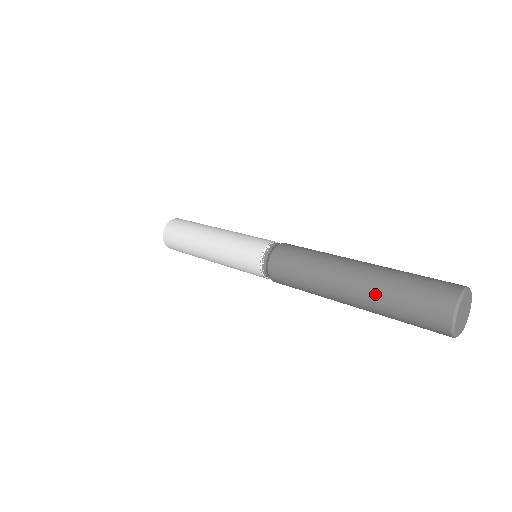
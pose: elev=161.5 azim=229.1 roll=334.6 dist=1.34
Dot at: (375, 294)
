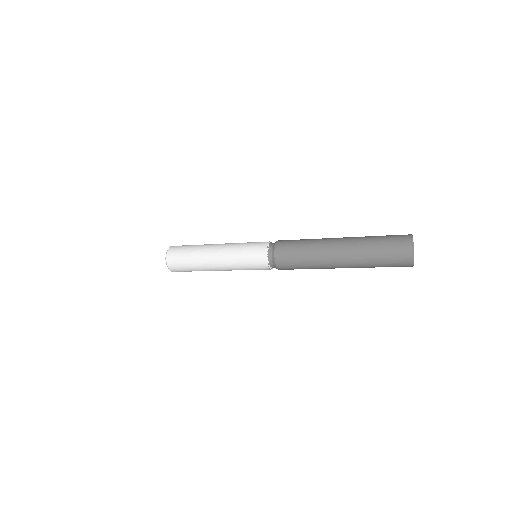
Dot at: (361, 259)
